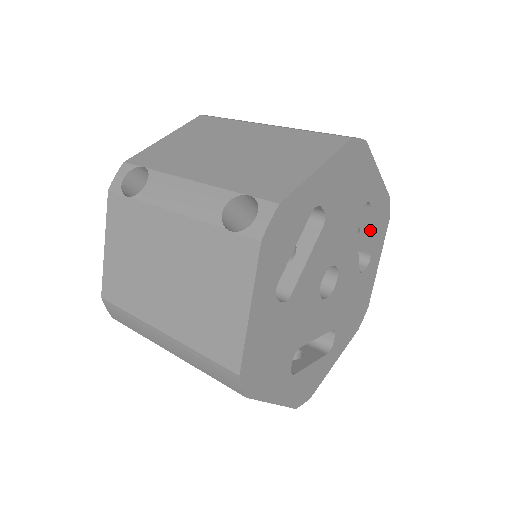
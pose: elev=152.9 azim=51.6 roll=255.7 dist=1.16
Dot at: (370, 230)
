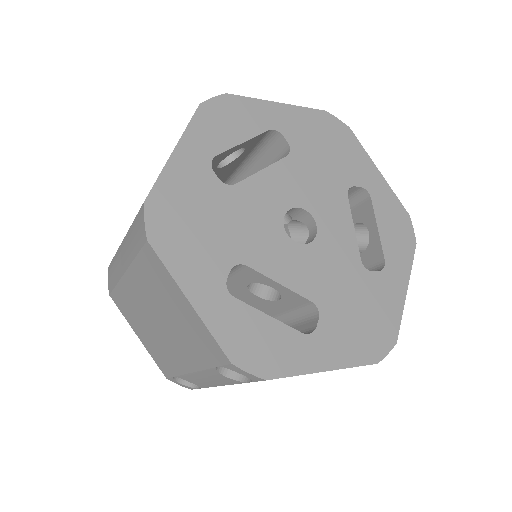
Dot at: (377, 227)
